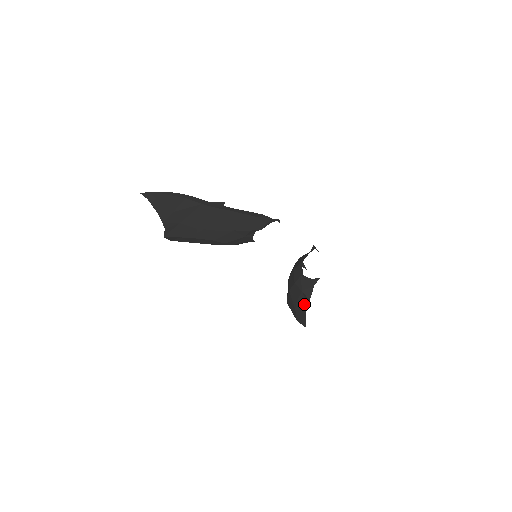
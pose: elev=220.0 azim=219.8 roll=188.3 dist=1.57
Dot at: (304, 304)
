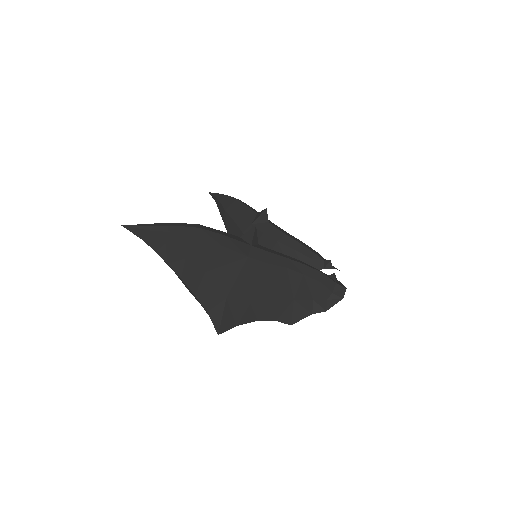
Dot at: occluded
